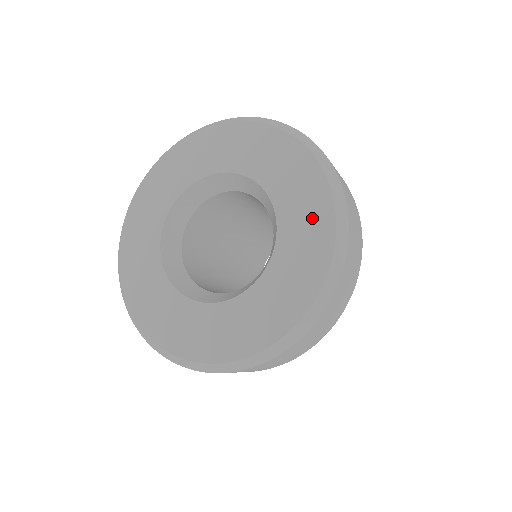
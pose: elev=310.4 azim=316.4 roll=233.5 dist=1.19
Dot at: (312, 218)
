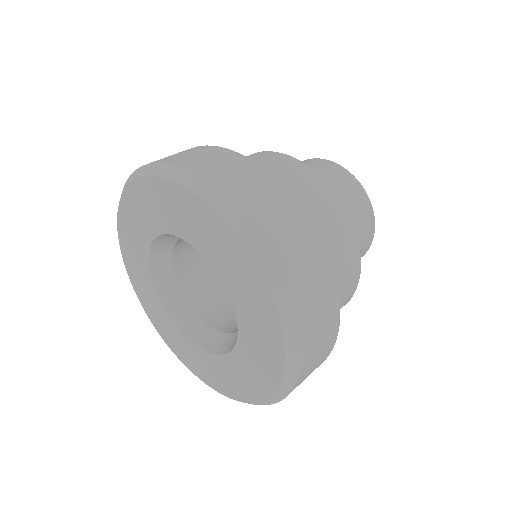
Dot at: (266, 350)
